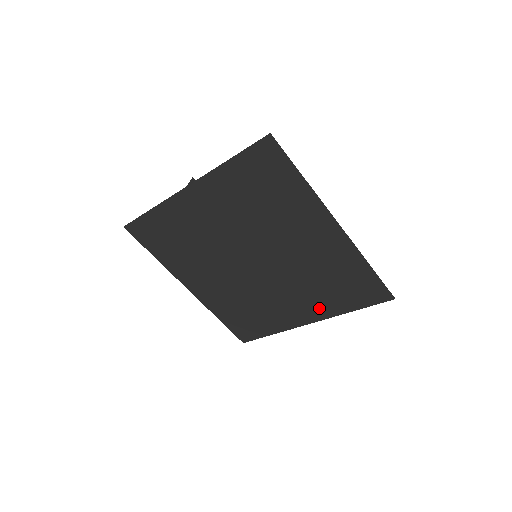
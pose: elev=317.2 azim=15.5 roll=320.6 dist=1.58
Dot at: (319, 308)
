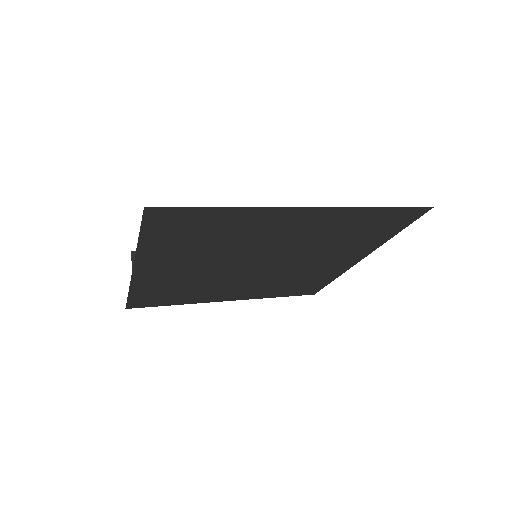
Dot at: (358, 251)
